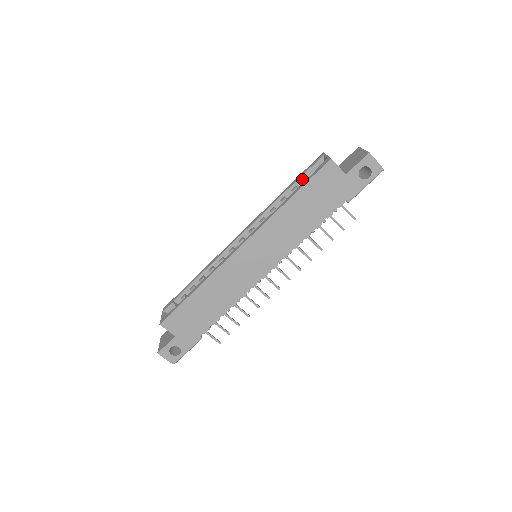
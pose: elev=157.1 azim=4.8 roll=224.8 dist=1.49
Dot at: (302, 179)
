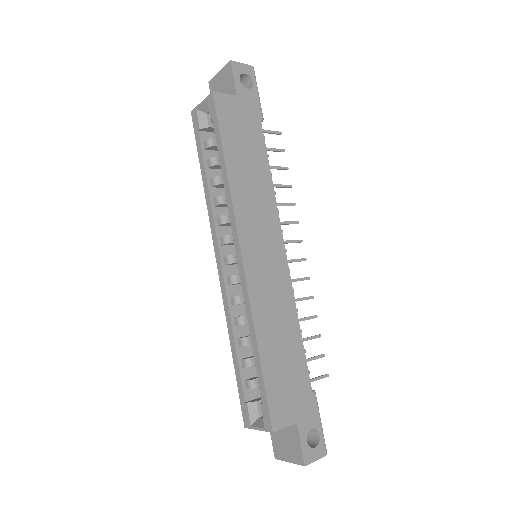
Dot at: (205, 148)
